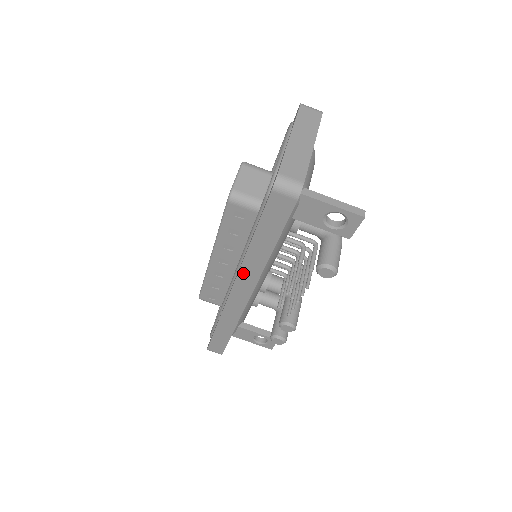
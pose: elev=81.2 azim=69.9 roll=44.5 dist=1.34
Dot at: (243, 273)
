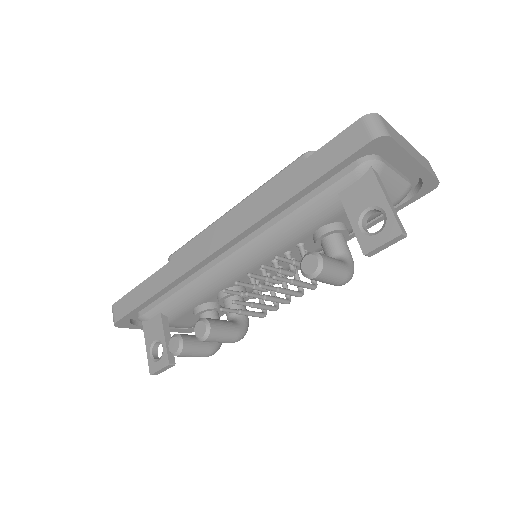
Dot at: (244, 211)
